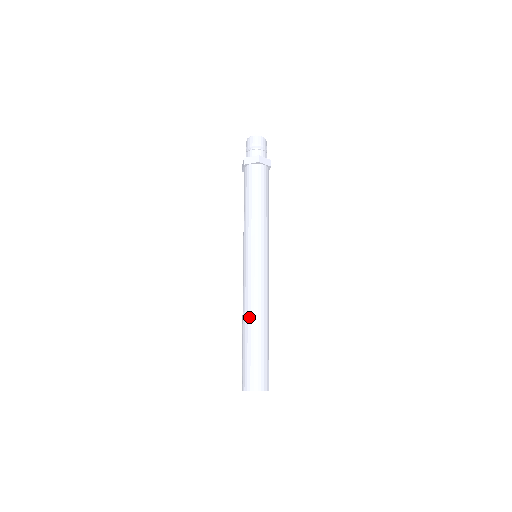
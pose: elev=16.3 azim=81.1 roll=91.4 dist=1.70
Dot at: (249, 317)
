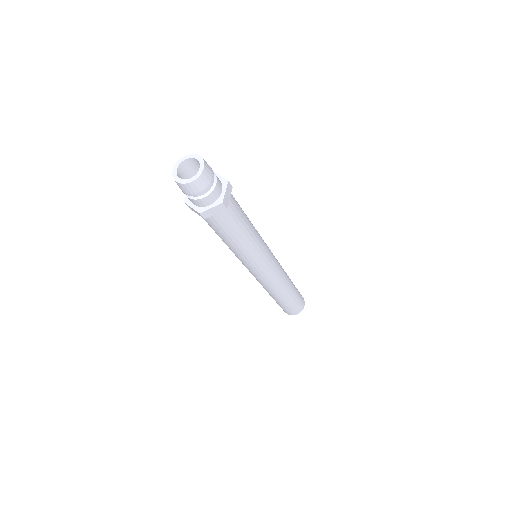
Dot at: occluded
